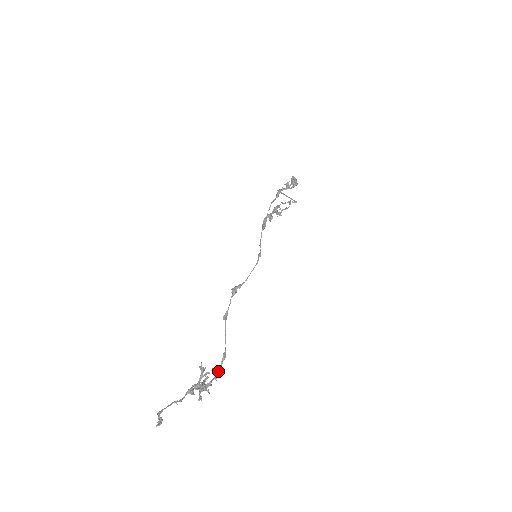
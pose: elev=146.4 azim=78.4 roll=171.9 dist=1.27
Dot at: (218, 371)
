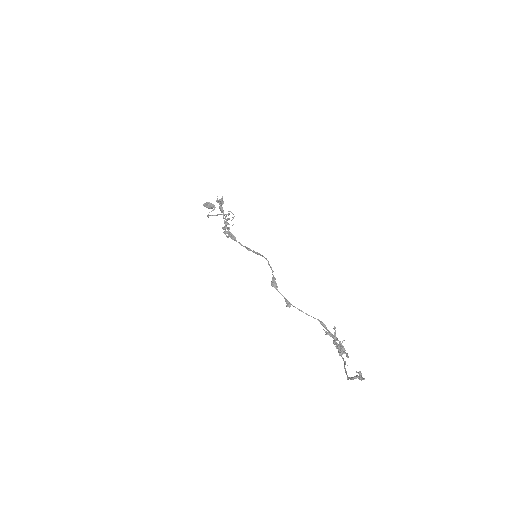
Dot at: occluded
